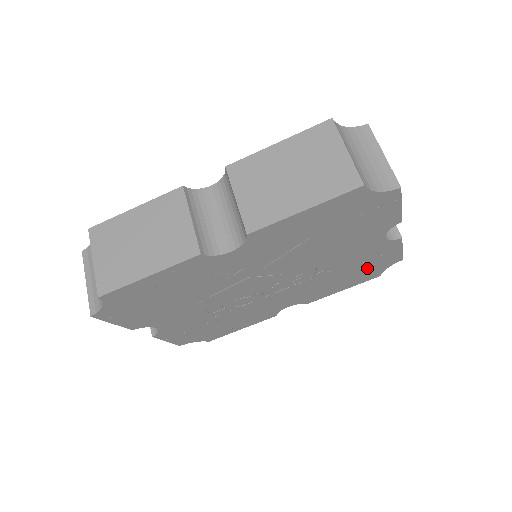
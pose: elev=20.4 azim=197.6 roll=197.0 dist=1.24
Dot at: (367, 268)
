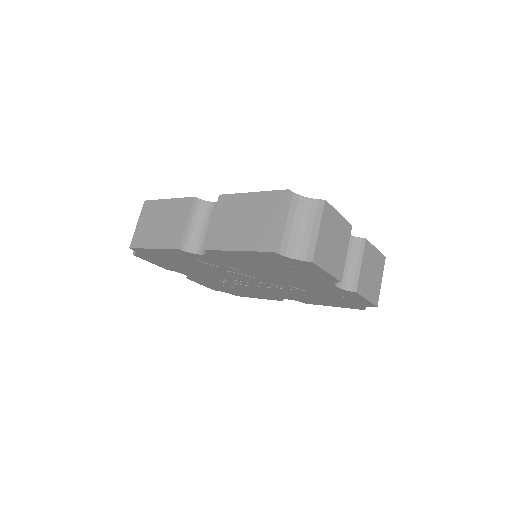
Dot at: (343, 300)
